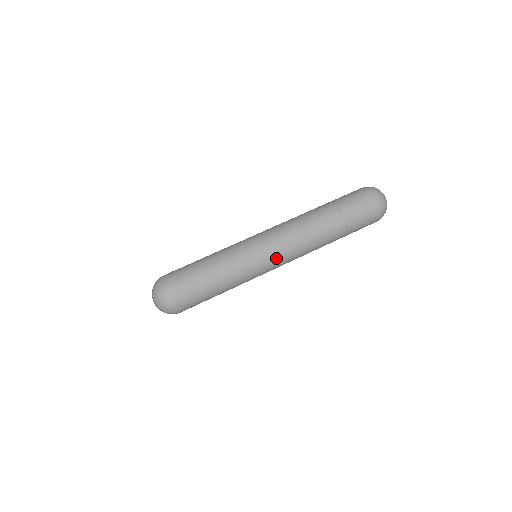
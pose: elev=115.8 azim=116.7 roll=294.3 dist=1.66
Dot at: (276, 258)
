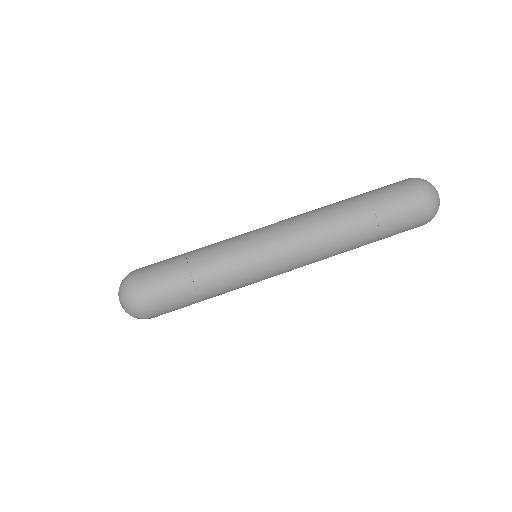
Dot at: (281, 270)
